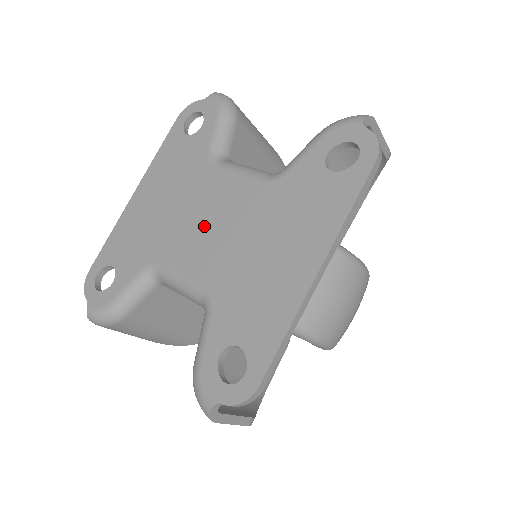
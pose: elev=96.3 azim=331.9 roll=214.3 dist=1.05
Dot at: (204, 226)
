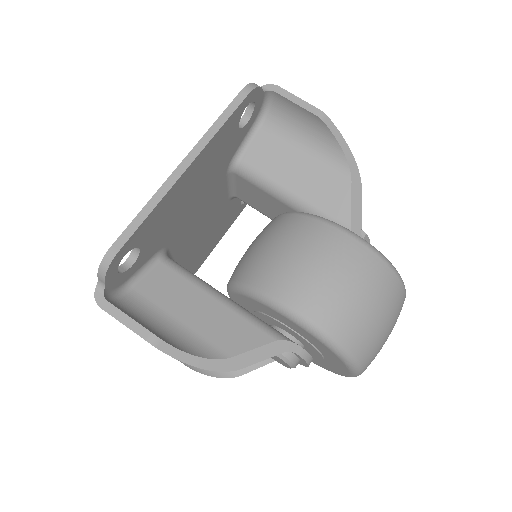
Dot at: occluded
